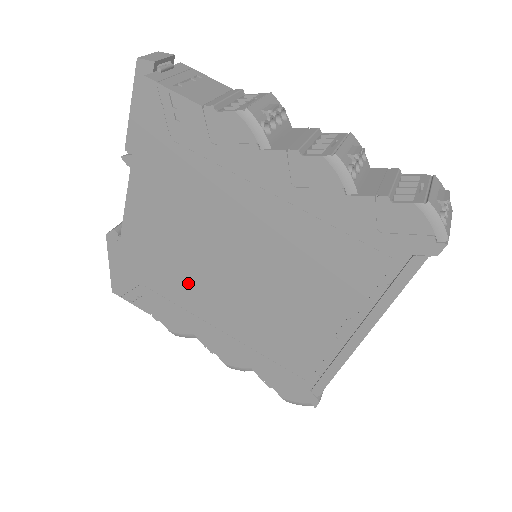
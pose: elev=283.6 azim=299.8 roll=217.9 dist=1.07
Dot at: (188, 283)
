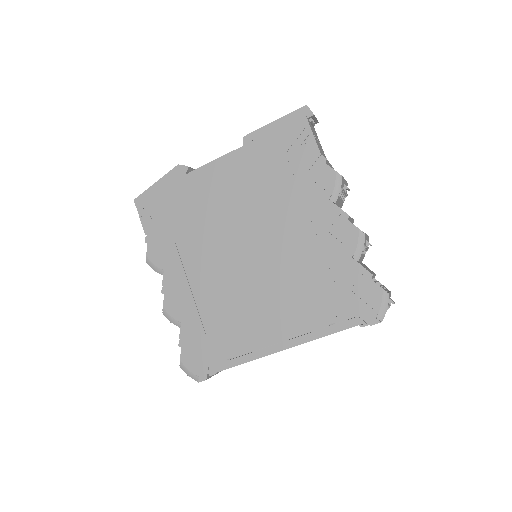
Dot at: (201, 235)
